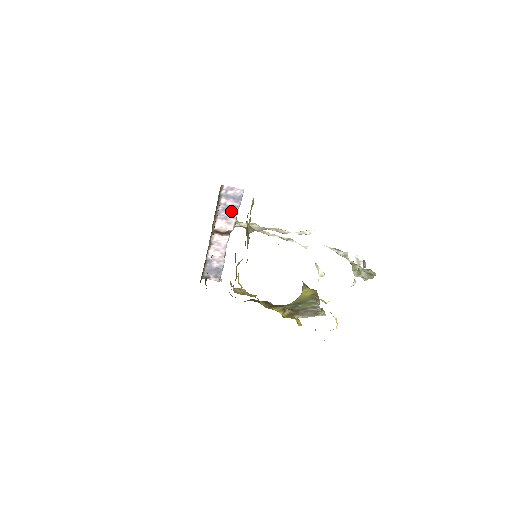
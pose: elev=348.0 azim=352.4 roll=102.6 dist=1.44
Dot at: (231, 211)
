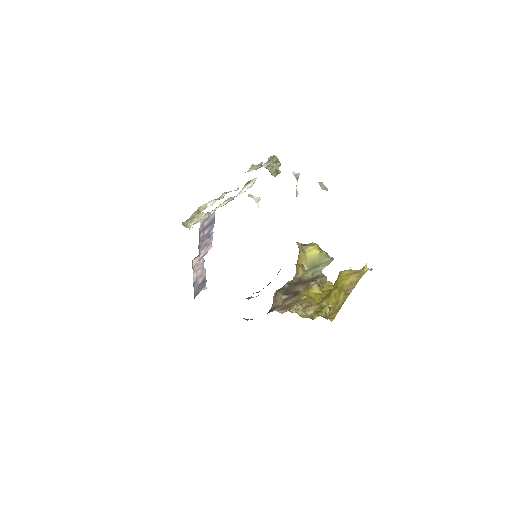
Dot at: (209, 236)
